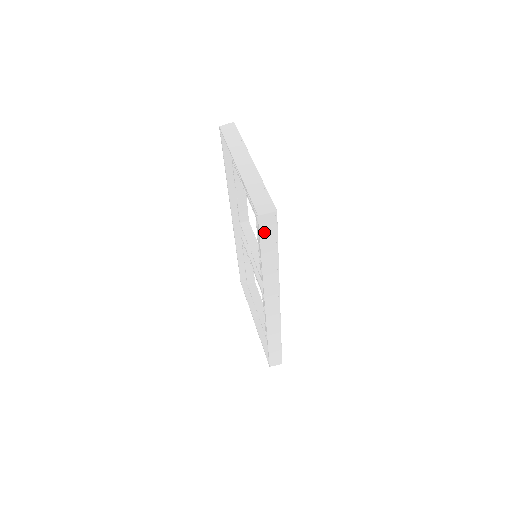
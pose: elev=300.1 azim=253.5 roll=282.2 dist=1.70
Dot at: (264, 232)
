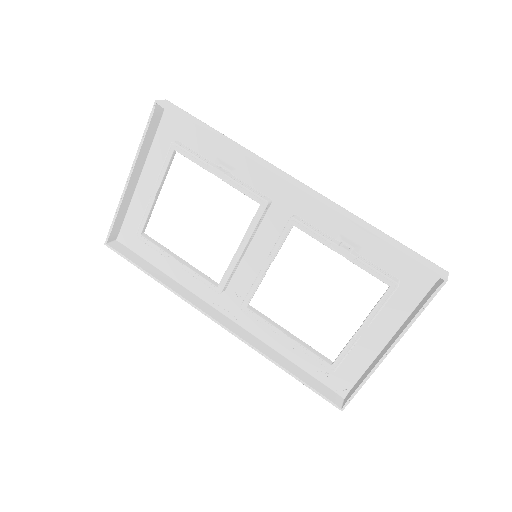
Dot at: (179, 113)
